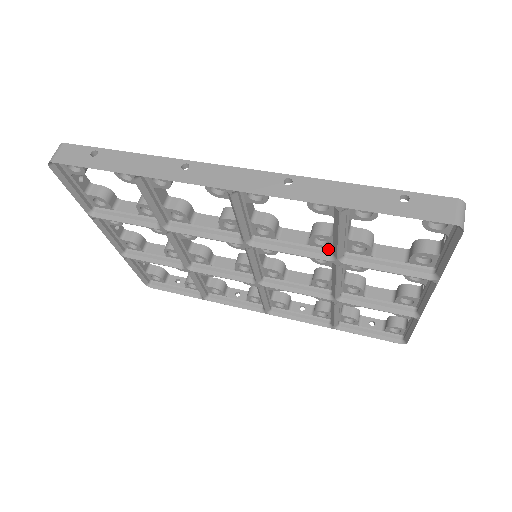
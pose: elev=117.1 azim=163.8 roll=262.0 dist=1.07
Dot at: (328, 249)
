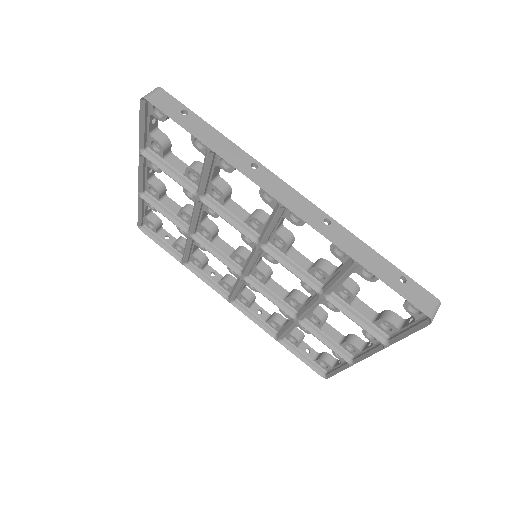
Dot at: (320, 282)
